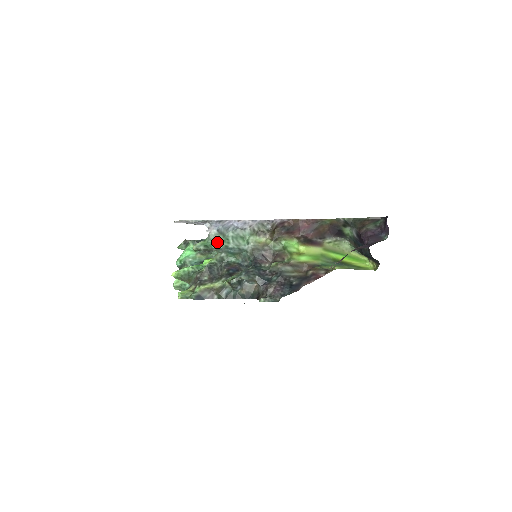
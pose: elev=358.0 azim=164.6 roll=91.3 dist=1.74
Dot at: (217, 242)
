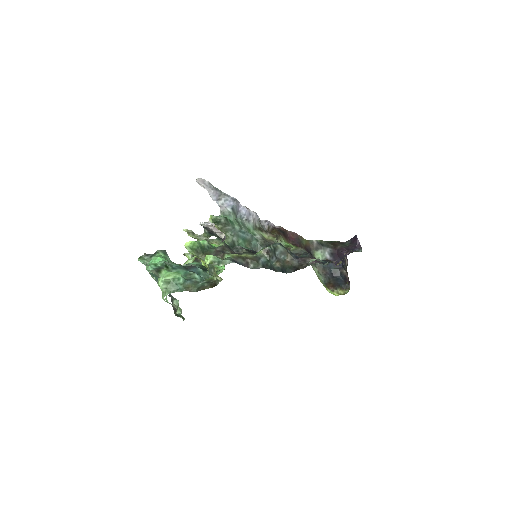
Dot at: (232, 220)
